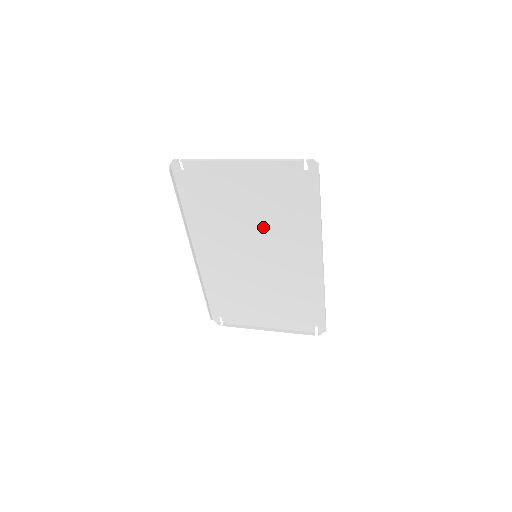
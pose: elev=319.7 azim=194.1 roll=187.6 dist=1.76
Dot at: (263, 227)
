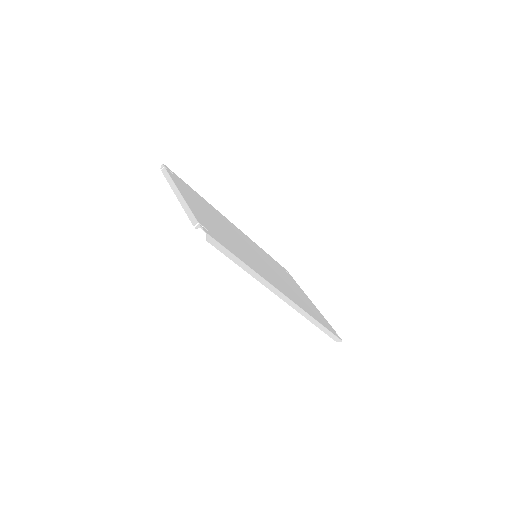
Dot at: occluded
